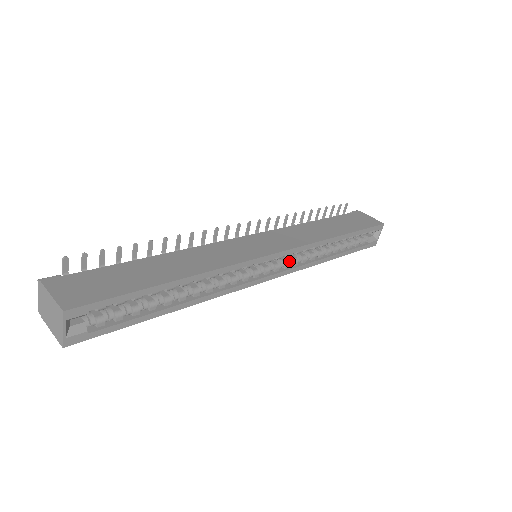
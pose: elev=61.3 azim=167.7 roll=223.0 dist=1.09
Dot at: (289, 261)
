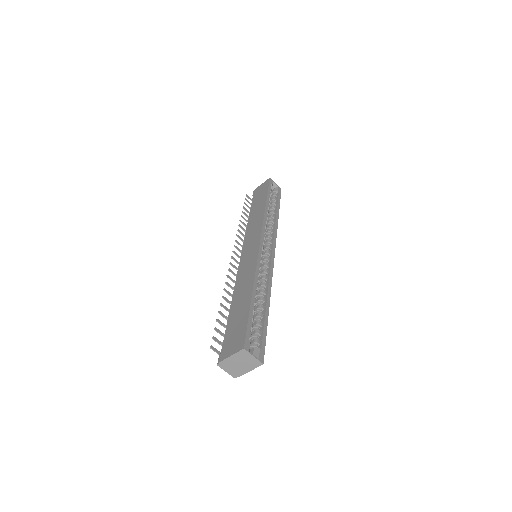
Dot at: (268, 239)
